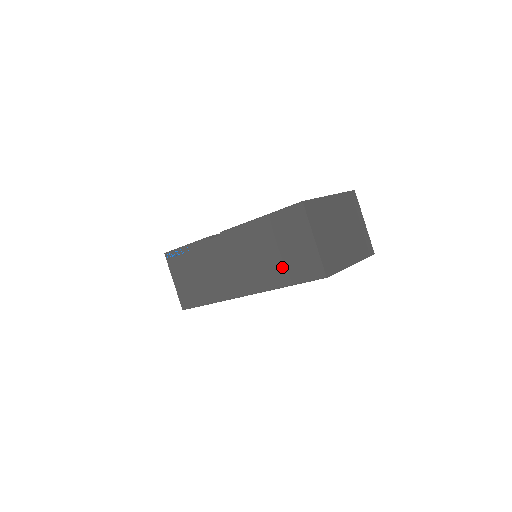
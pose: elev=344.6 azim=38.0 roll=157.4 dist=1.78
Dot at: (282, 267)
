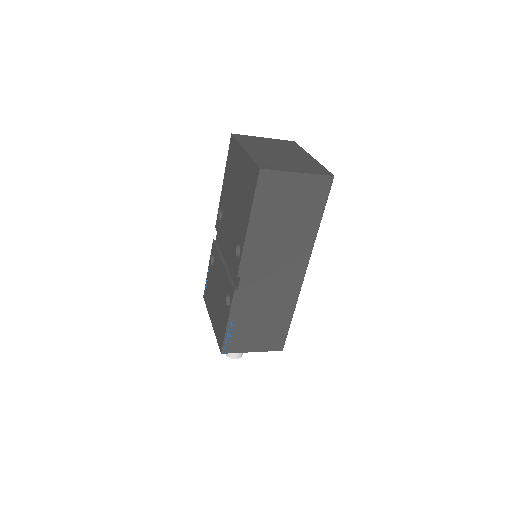
Dot at: (303, 219)
